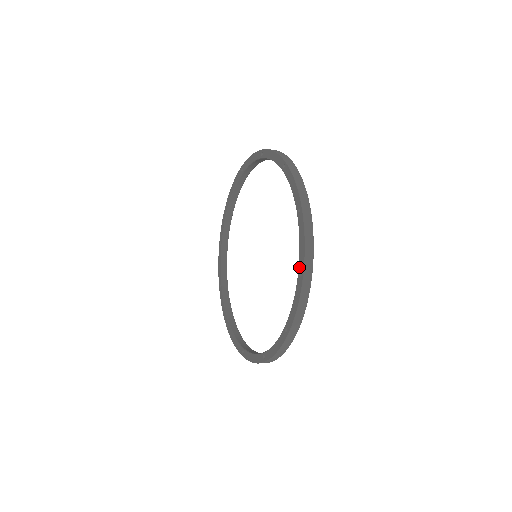
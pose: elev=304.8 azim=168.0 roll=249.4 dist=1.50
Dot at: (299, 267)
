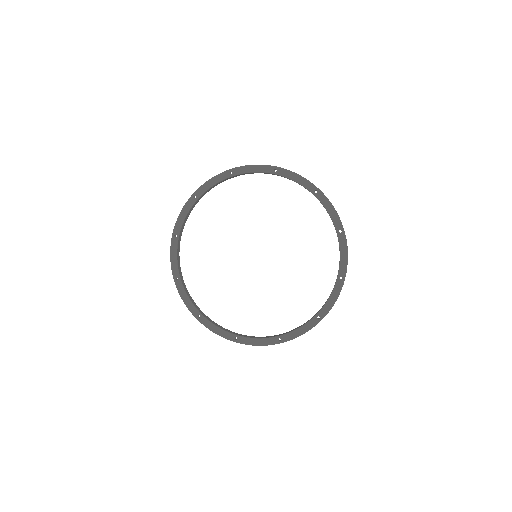
Dot at: (320, 313)
